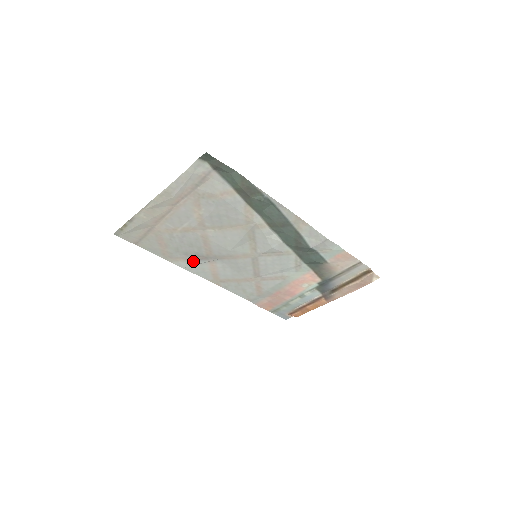
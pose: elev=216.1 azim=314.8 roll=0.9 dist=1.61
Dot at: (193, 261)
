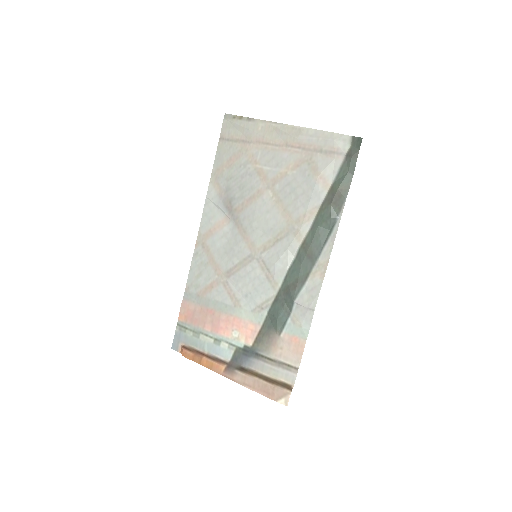
Dot at: (221, 201)
